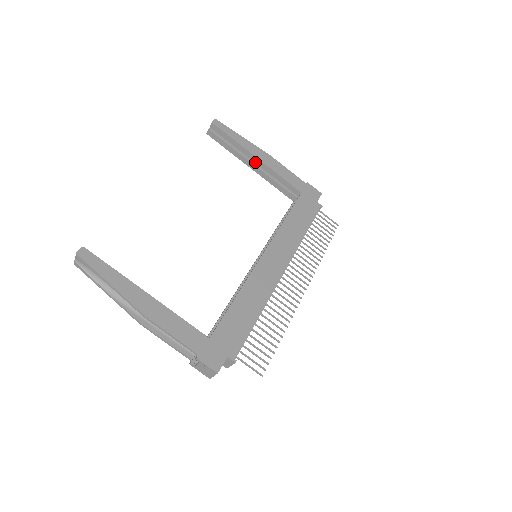
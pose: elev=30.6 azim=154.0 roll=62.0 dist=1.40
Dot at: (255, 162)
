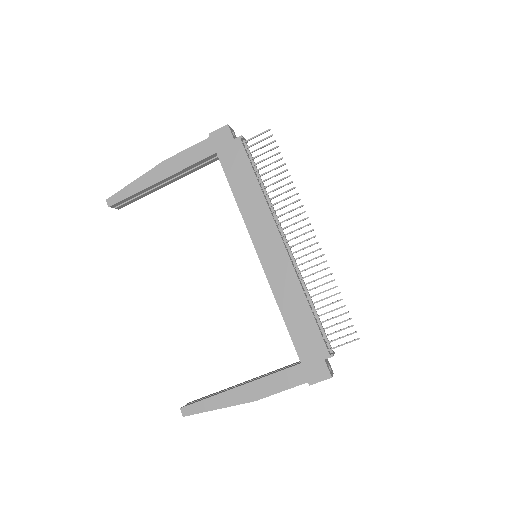
Dot at: (164, 182)
